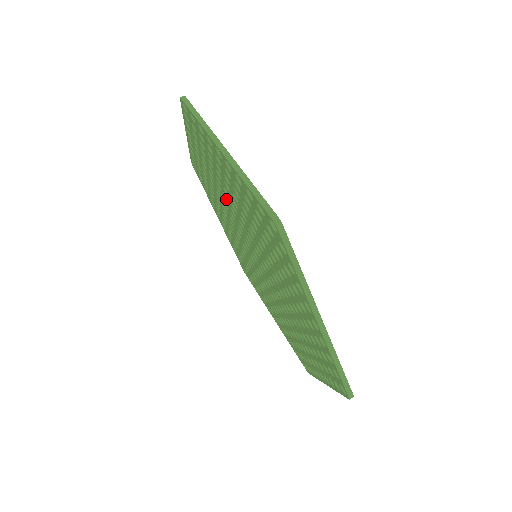
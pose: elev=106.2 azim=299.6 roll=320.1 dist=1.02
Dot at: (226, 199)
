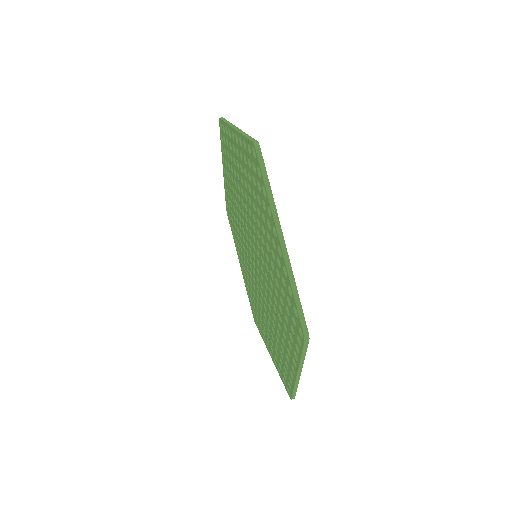
Dot at: (252, 216)
